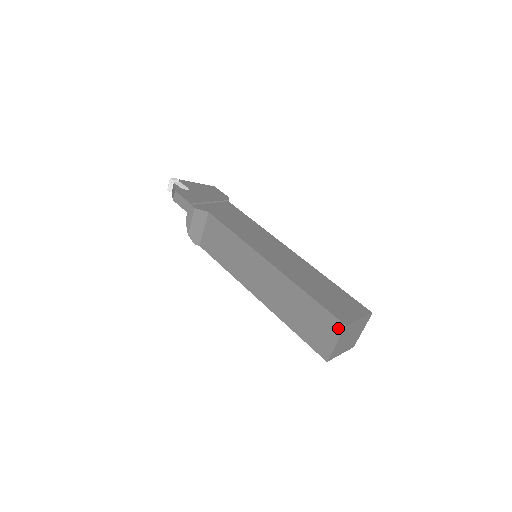
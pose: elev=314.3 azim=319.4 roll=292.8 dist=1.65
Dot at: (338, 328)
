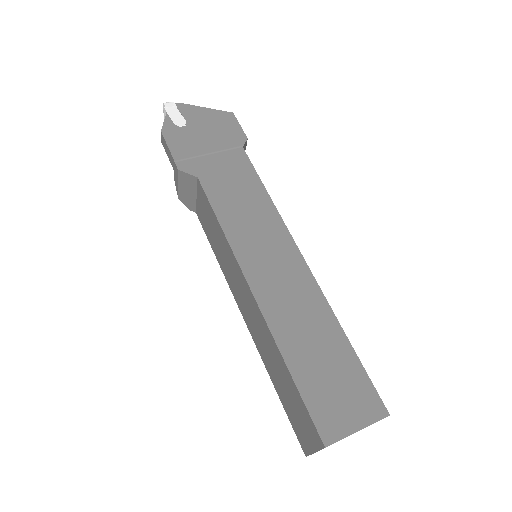
Dot at: (317, 440)
